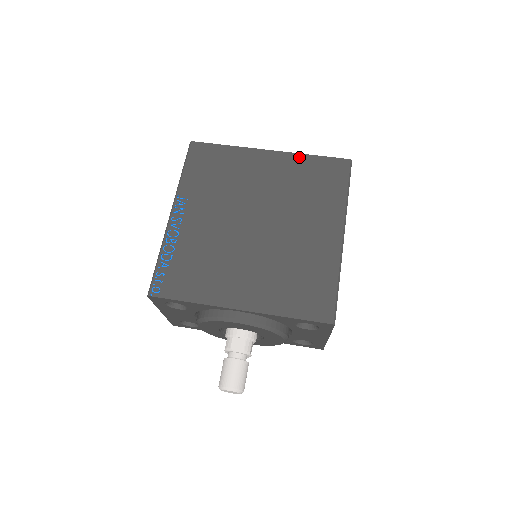
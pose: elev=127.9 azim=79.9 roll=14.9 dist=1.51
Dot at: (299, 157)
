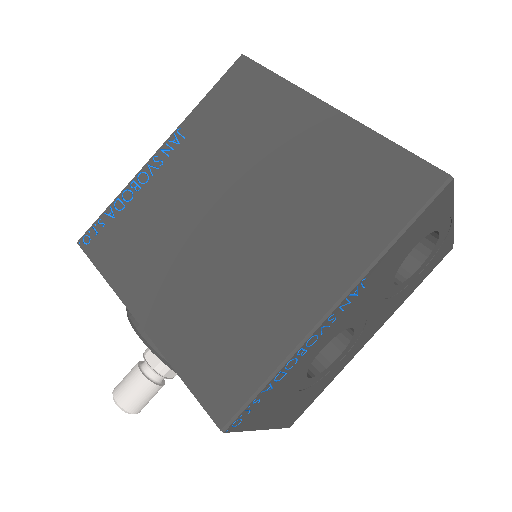
Dot at: (365, 135)
